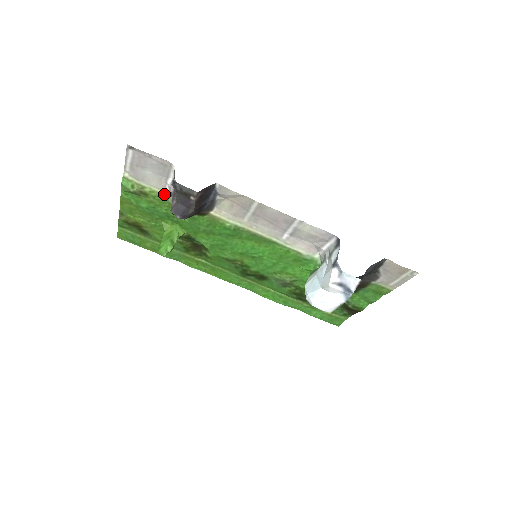
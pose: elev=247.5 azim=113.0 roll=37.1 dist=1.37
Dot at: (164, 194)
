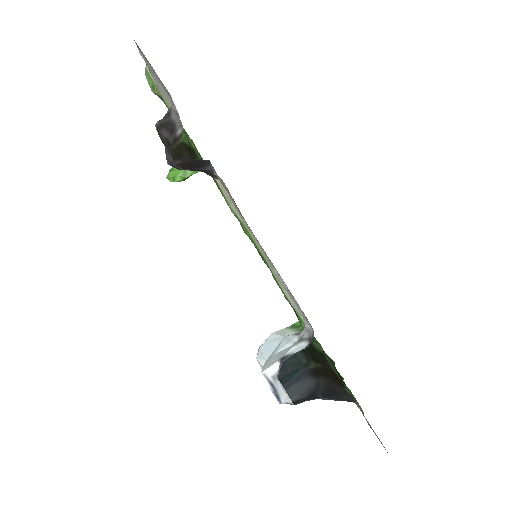
Dot at: occluded
